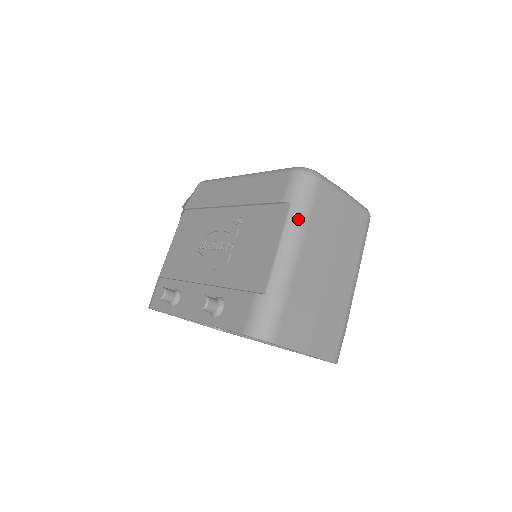
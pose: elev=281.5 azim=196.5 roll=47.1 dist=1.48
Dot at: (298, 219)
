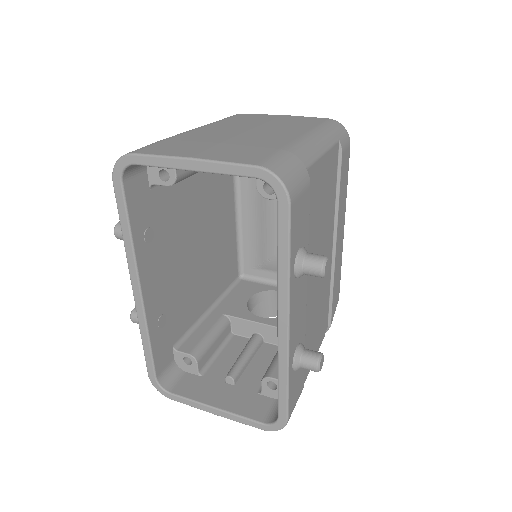
Dot at: occluded
